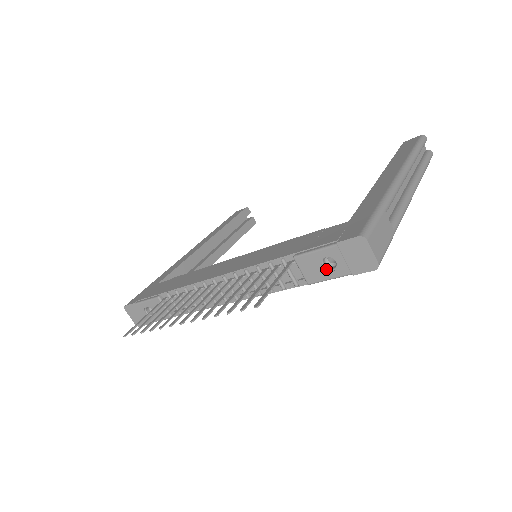
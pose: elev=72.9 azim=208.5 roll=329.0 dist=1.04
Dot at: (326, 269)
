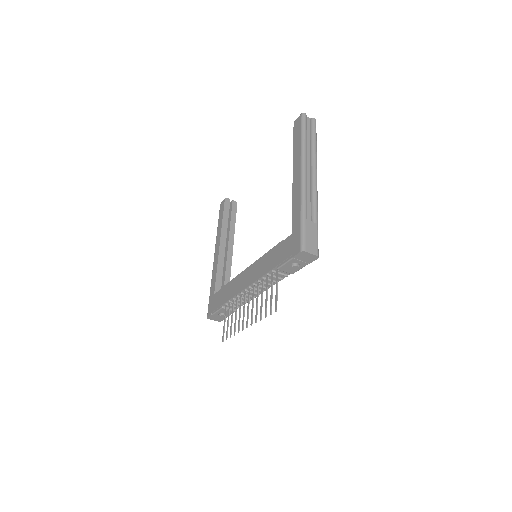
Dot at: (296, 267)
